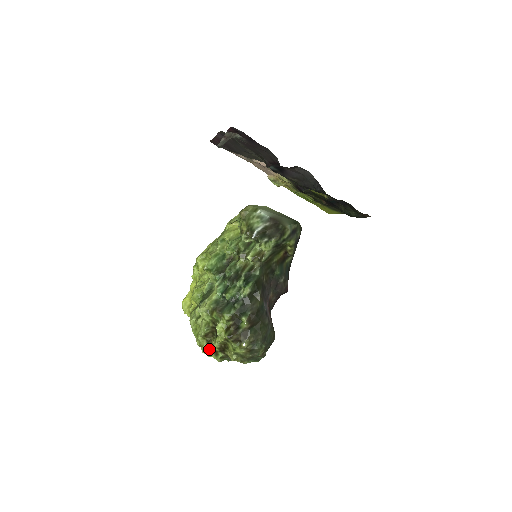
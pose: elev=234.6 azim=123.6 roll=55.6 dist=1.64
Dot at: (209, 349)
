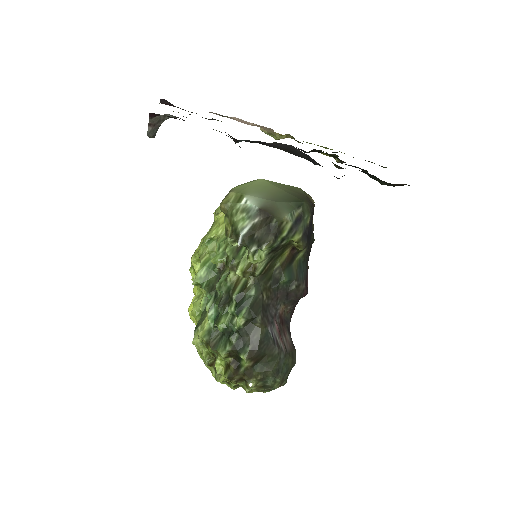
Dot at: (217, 381)
